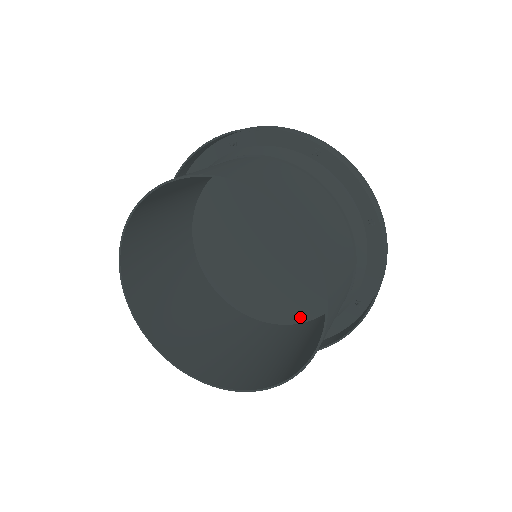
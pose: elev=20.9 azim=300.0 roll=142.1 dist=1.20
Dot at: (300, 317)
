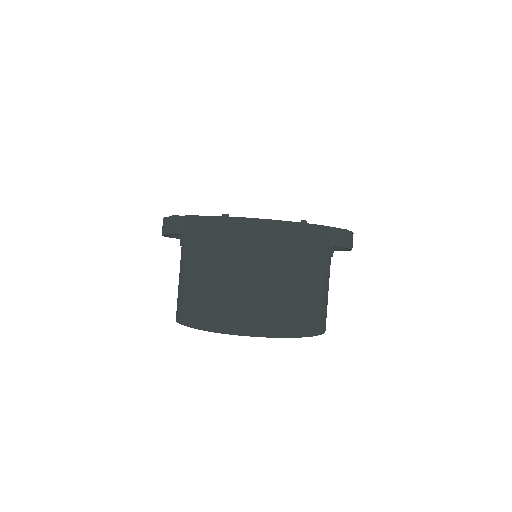
Dot at: occluded
